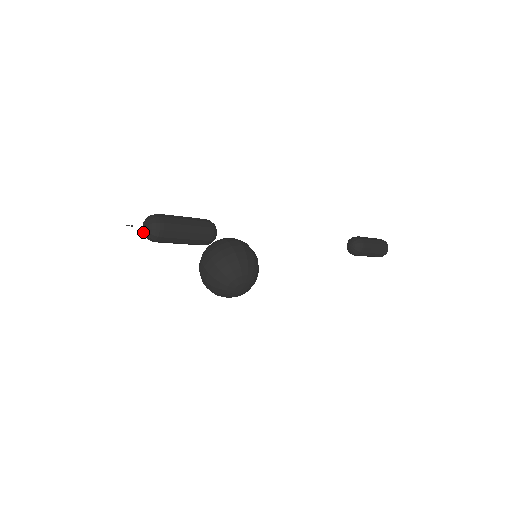
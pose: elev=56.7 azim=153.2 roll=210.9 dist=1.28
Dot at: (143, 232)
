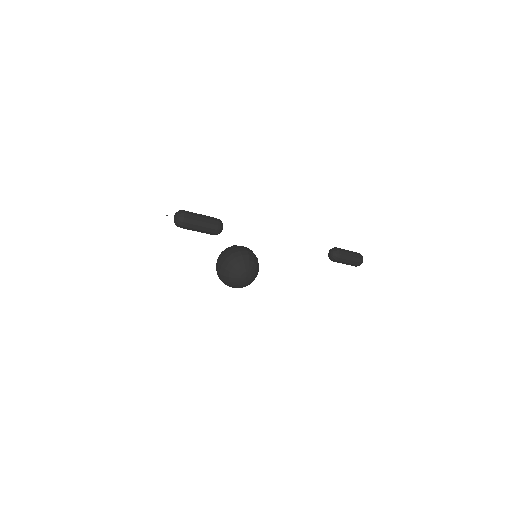
Dot at: (174, 221)
